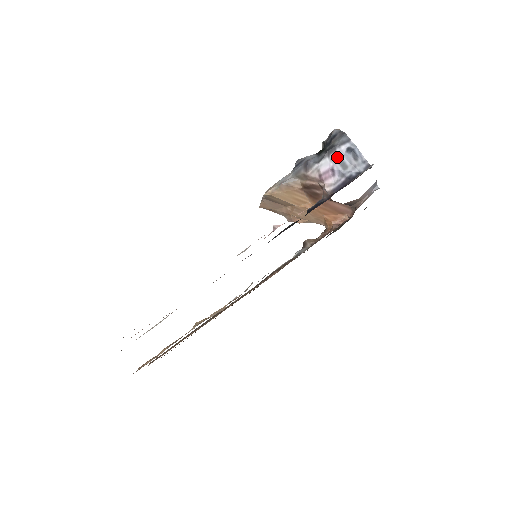
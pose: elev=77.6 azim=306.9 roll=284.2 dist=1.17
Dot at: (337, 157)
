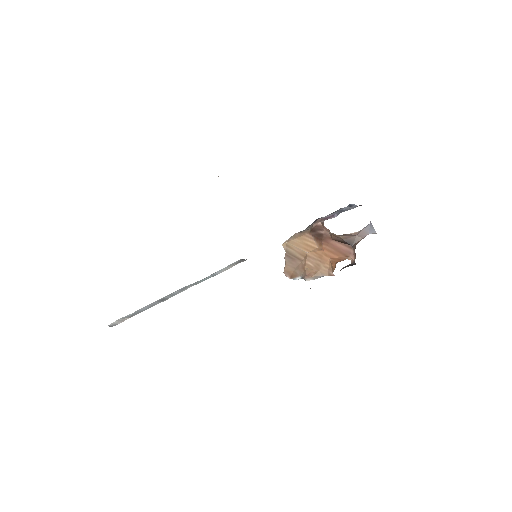
Dot at: (338, 211)
